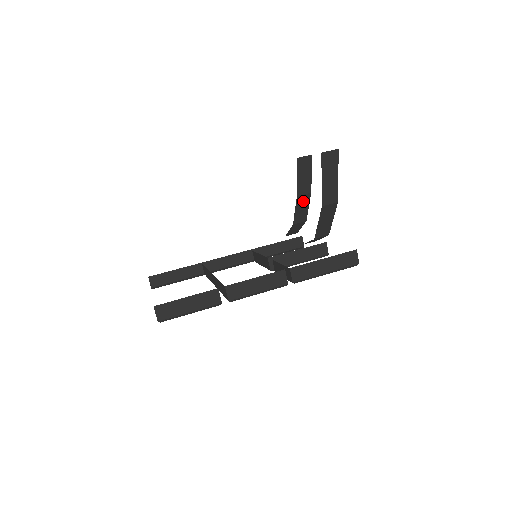
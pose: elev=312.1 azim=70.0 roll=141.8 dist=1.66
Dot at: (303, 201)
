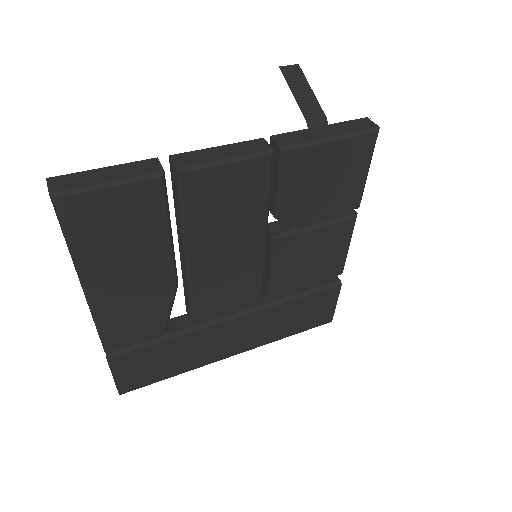
Dot at: occluded
